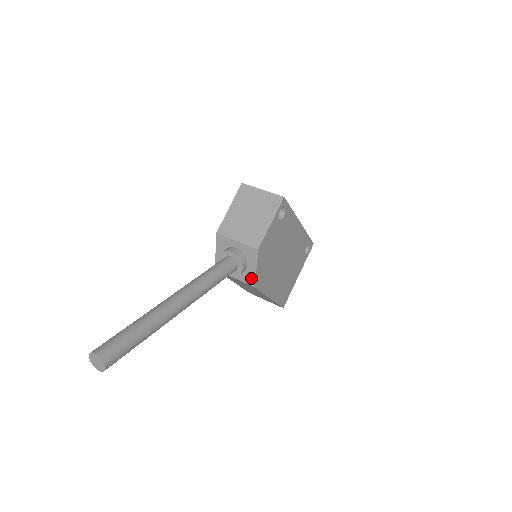
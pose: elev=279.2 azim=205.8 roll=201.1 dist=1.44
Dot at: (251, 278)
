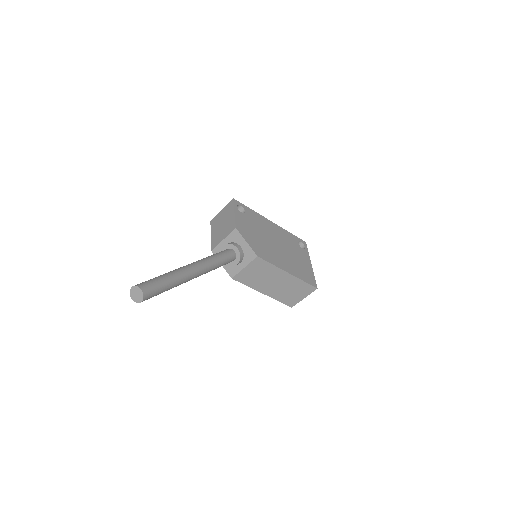
Dot at: (250, 253)
